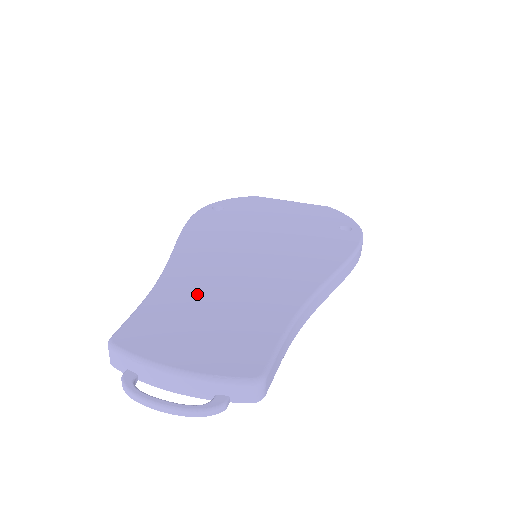
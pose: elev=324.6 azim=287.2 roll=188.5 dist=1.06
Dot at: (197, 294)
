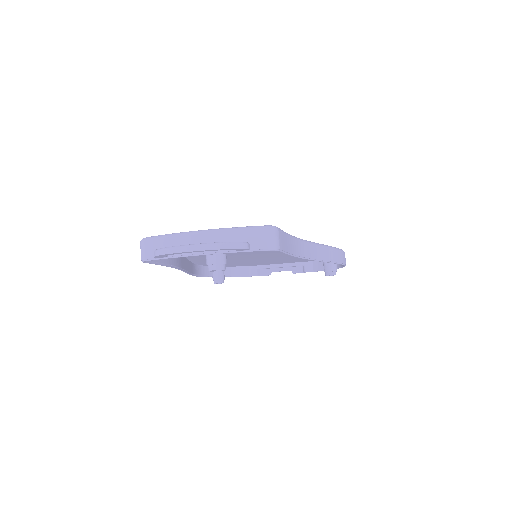
Dot at: occluded
